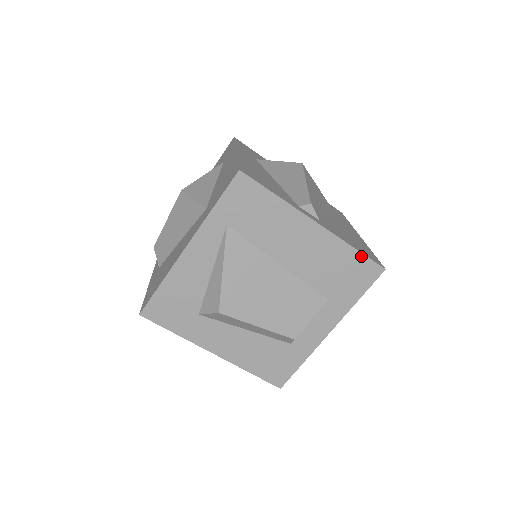
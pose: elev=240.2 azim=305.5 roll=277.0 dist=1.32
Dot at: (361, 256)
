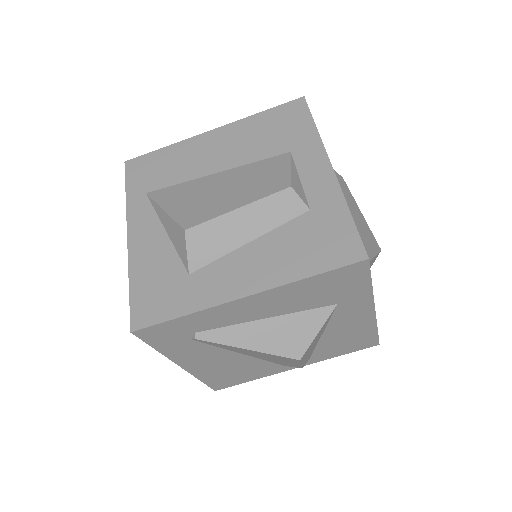
Dot at: (273, 110)
